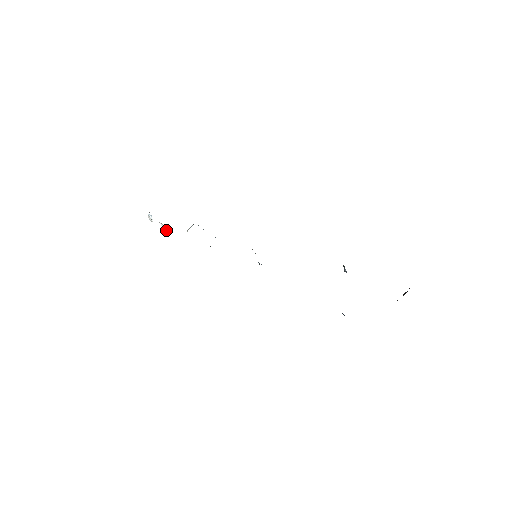
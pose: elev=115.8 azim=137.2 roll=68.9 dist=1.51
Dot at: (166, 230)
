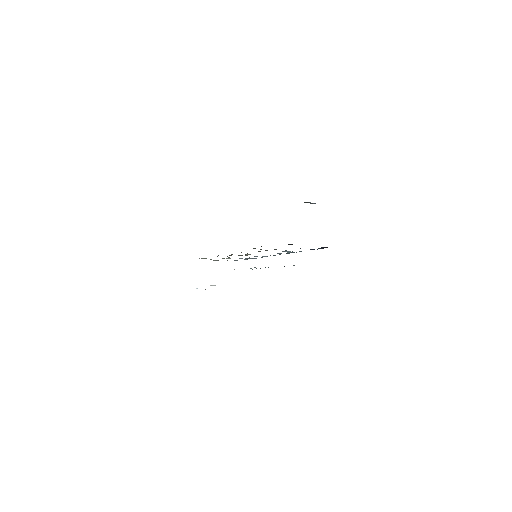
Dot at: occluded
